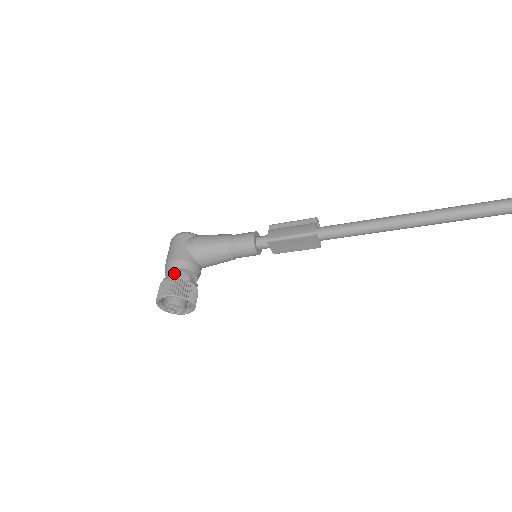
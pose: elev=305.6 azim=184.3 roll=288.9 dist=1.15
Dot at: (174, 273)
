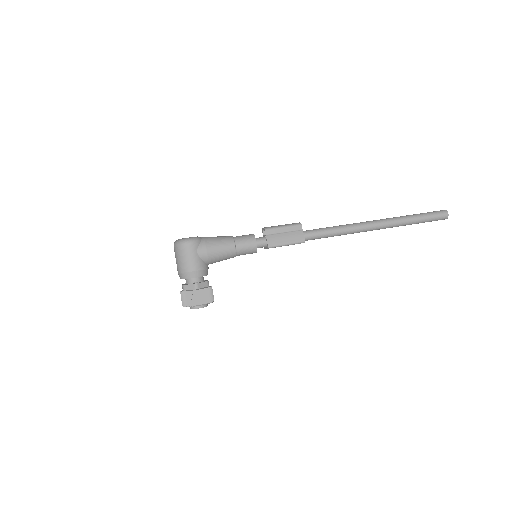
Dot at: (198, 283)
